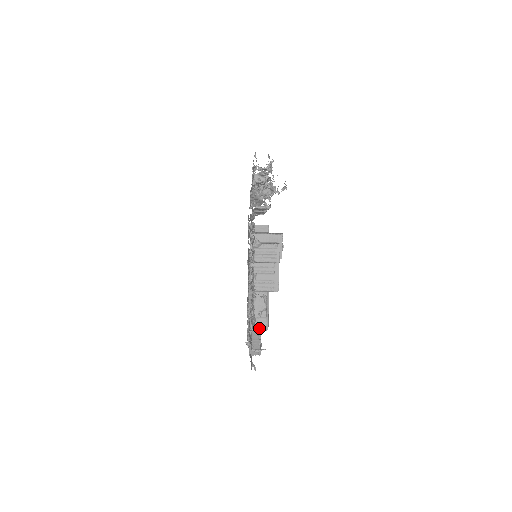
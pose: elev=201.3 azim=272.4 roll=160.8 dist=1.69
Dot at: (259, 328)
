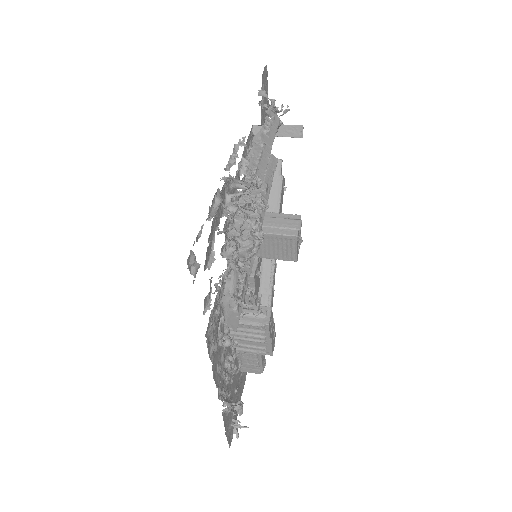
Dot at: (251, 371)
